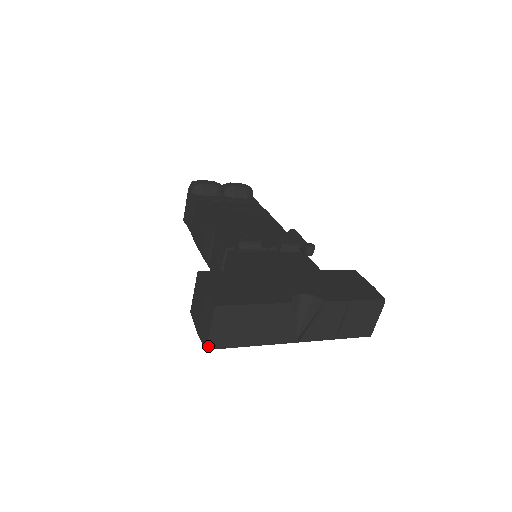
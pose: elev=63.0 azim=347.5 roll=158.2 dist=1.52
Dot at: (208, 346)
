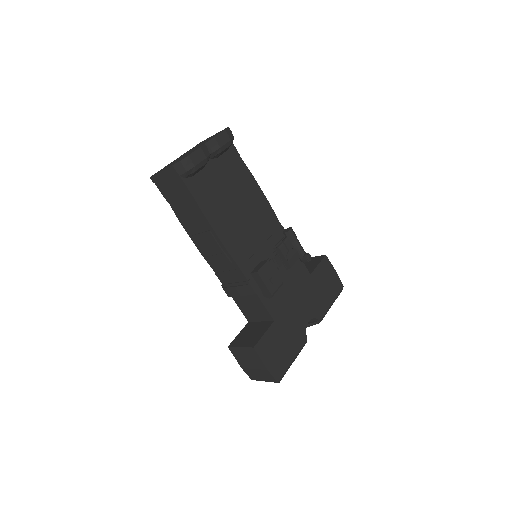
Dot at: occluded
